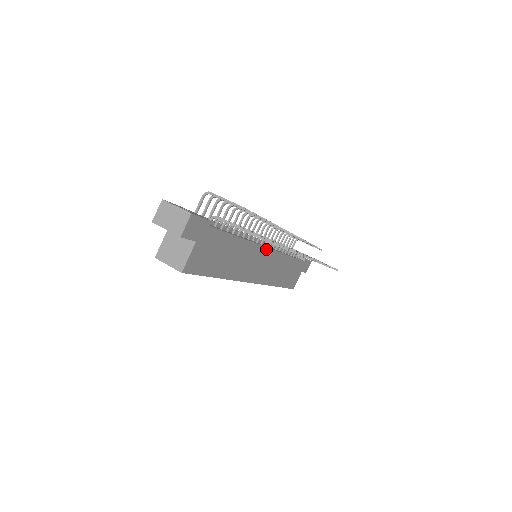
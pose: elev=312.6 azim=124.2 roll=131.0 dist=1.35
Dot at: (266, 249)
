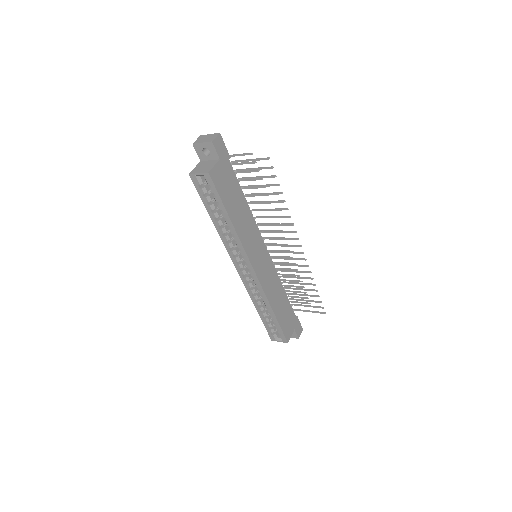
Dot at: (264, 246)
